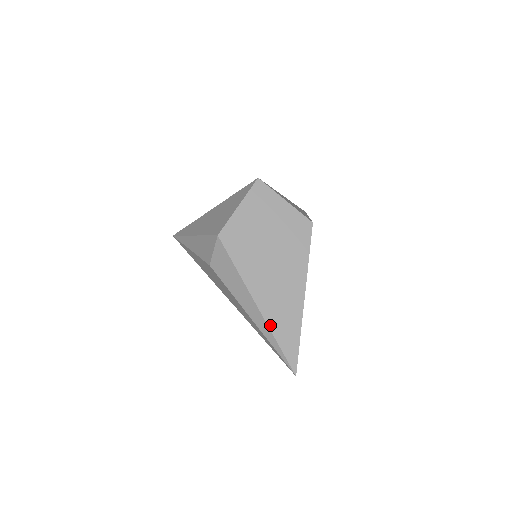
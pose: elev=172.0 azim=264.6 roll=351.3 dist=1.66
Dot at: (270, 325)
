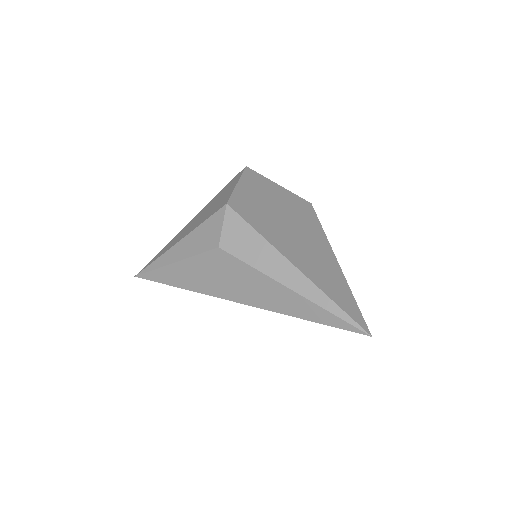
Dot at: (318, 285)
